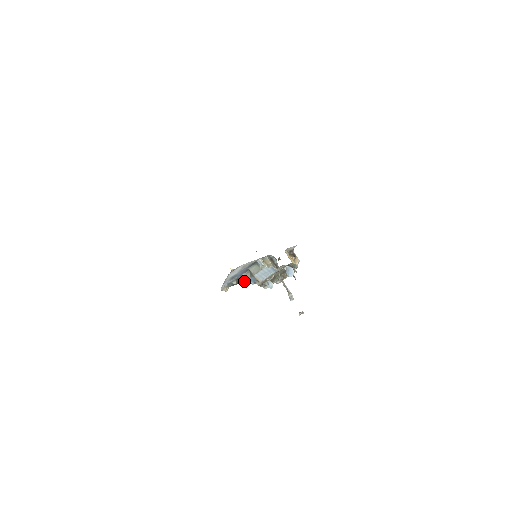
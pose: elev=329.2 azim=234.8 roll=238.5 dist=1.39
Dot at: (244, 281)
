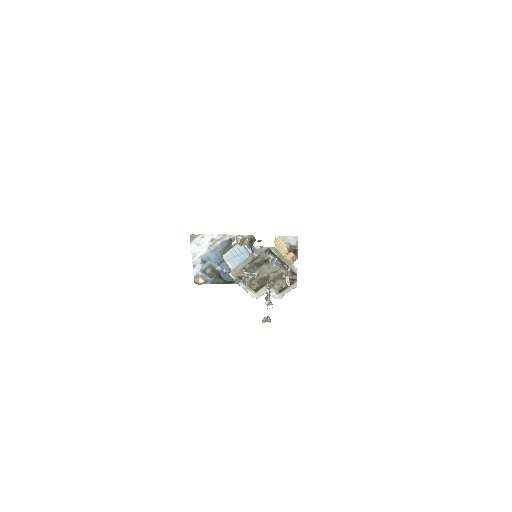
Dot at: (223, 275)
